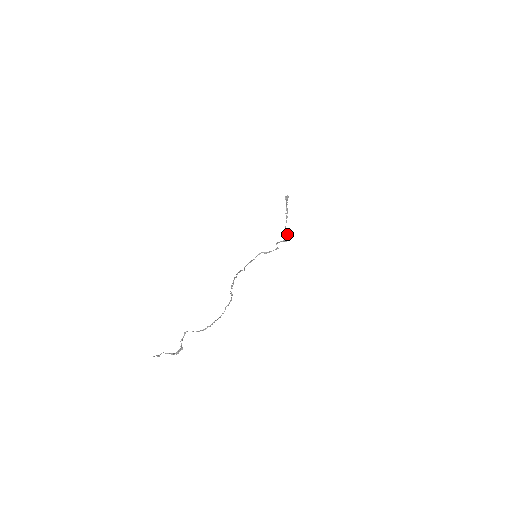
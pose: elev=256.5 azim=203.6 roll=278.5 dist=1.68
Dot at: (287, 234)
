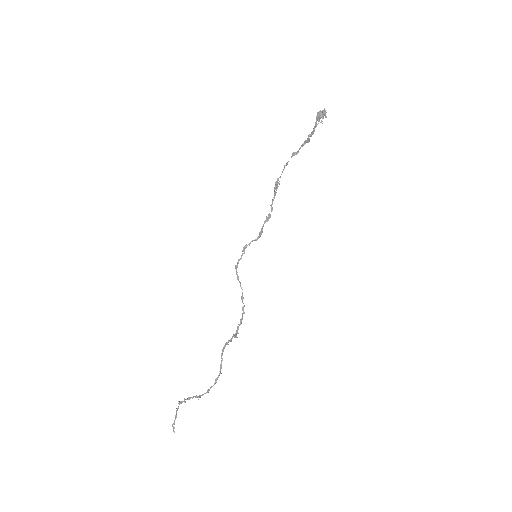
Dot at: occluded
